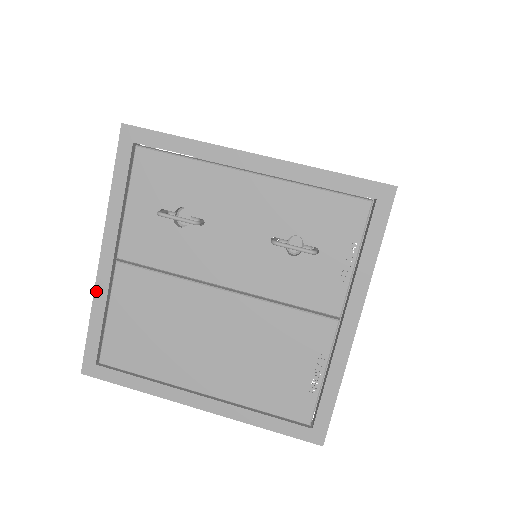
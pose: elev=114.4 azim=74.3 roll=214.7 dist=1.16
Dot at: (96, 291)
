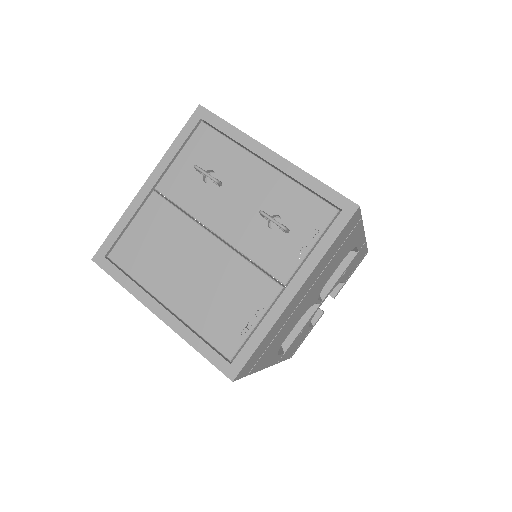
Dot at: (130, 206)
